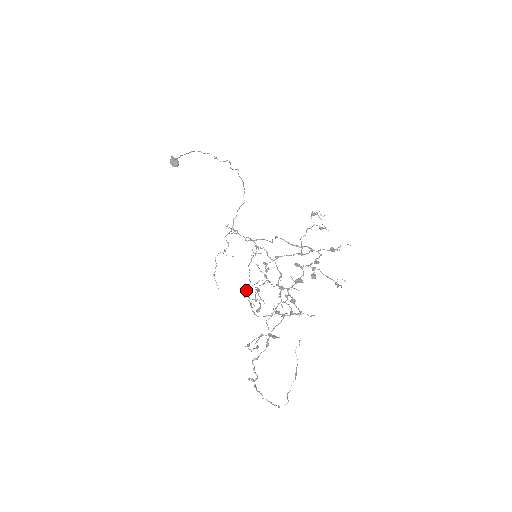
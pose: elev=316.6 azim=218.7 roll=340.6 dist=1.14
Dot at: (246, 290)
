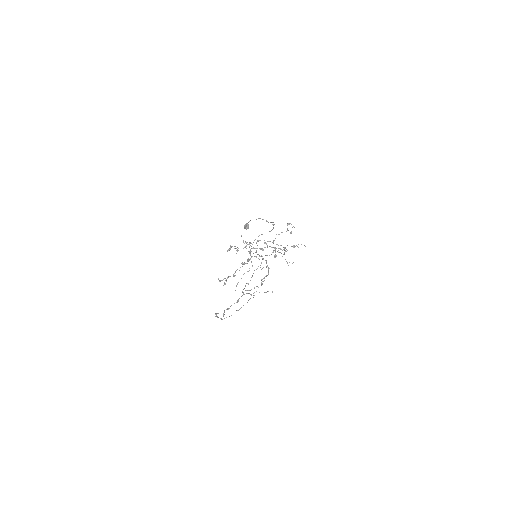
Dot at: (246, 283)
